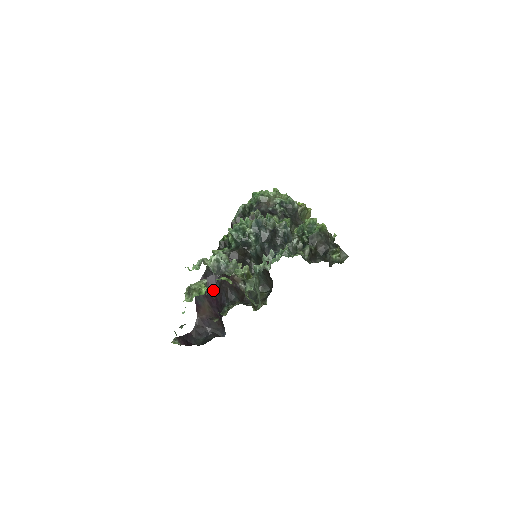
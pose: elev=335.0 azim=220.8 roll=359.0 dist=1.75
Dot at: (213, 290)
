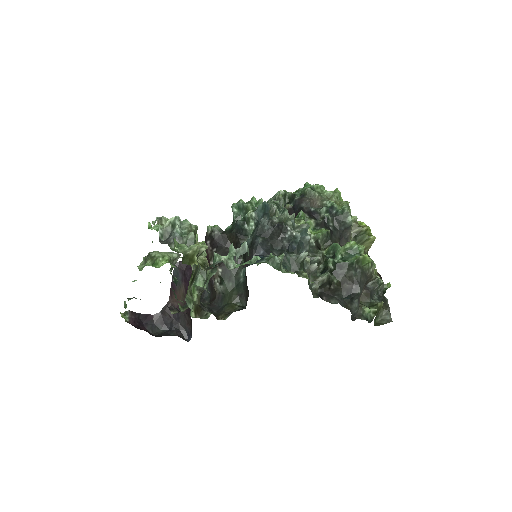
Dot at: occluded
